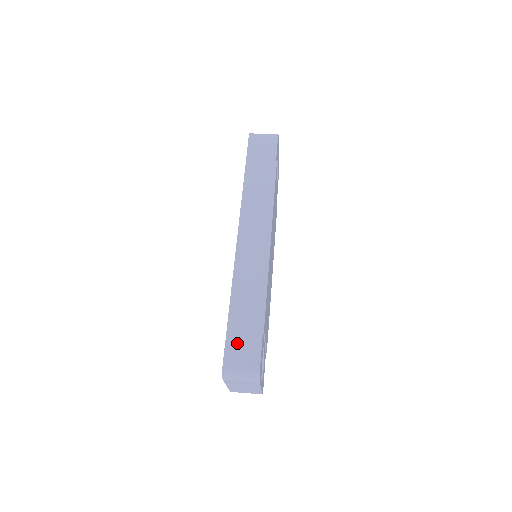
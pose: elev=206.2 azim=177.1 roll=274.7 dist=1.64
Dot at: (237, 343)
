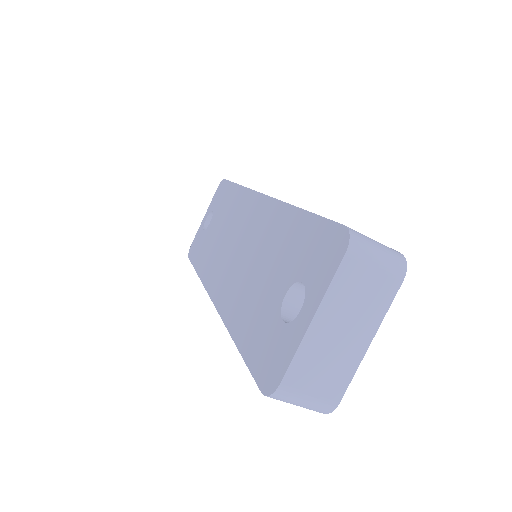
Dot at: occluded
